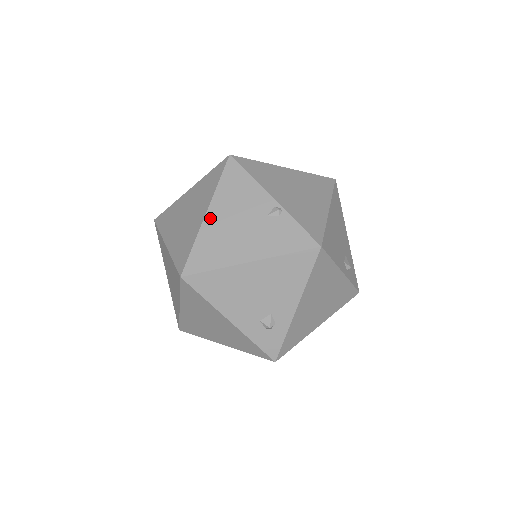
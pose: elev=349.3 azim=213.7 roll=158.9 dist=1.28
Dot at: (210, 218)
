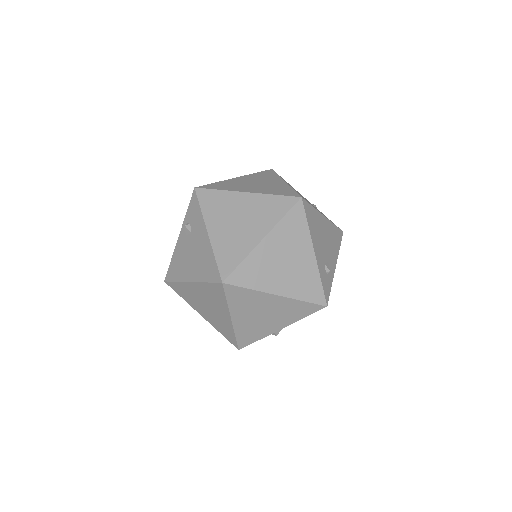
Dot at: occluded
